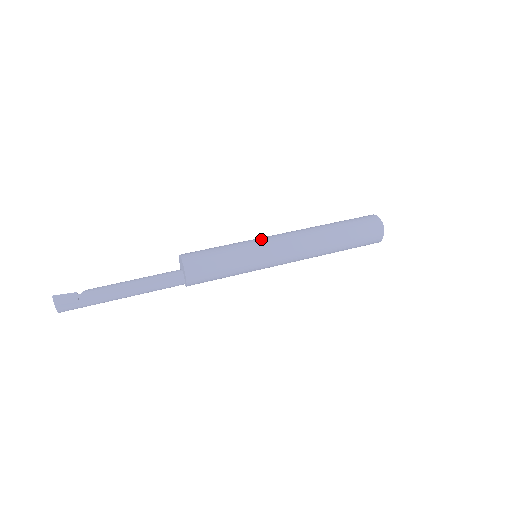
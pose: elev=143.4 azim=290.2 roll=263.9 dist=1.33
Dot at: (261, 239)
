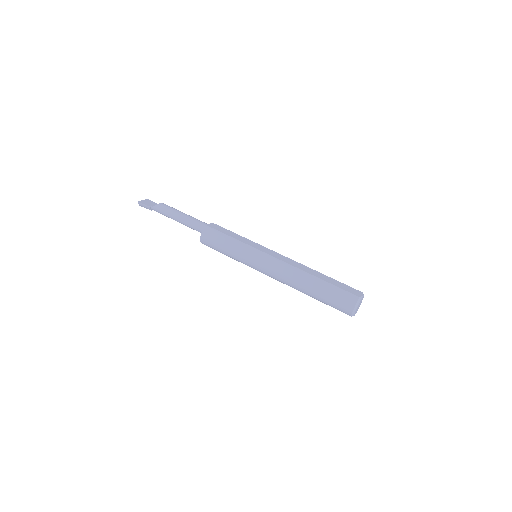
Dot at: (255, 259)
